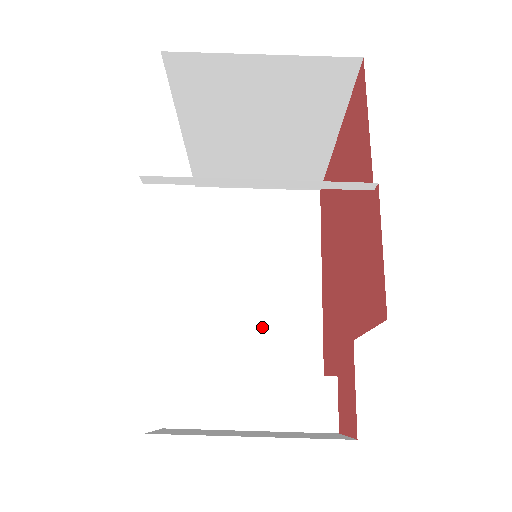
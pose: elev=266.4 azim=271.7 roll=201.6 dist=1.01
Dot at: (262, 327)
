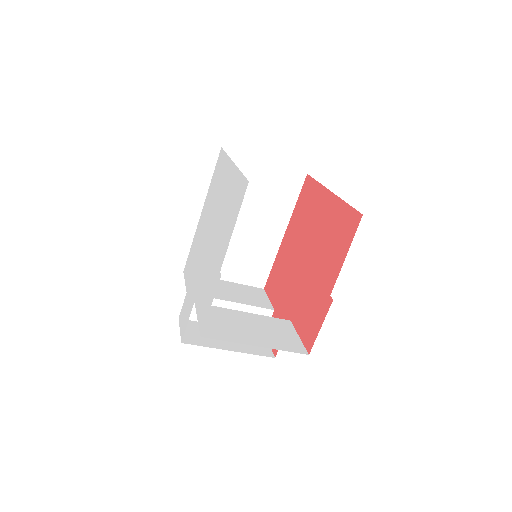
Dot at: (239, 254)
